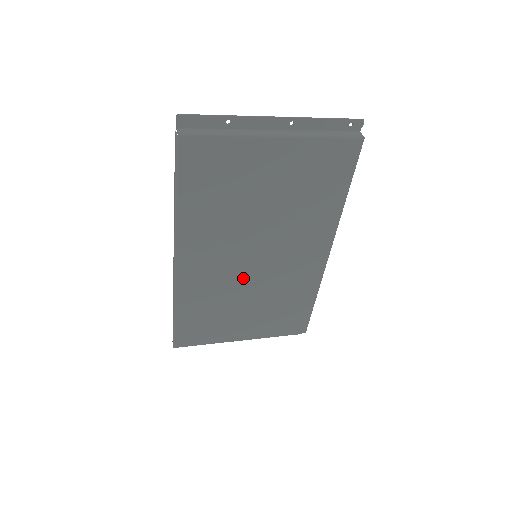
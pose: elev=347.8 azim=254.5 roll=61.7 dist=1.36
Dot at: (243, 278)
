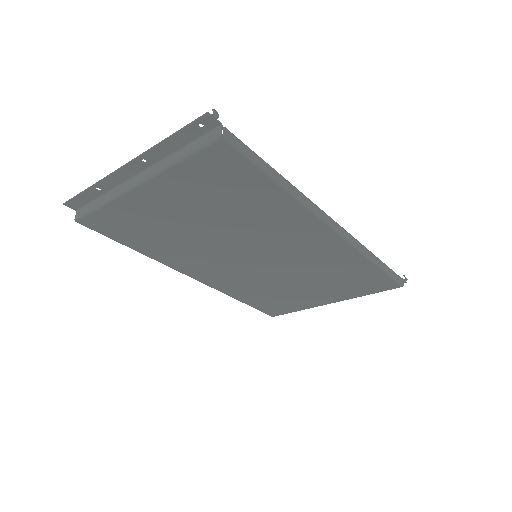
Dot at: (266, 272)
